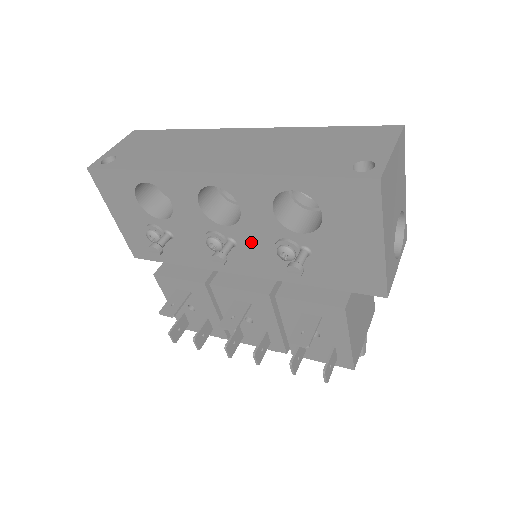
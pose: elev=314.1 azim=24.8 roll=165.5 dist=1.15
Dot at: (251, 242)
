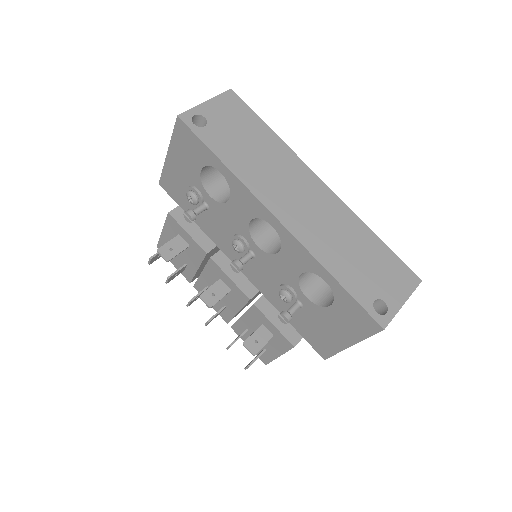
Dot at: (266, 267)
